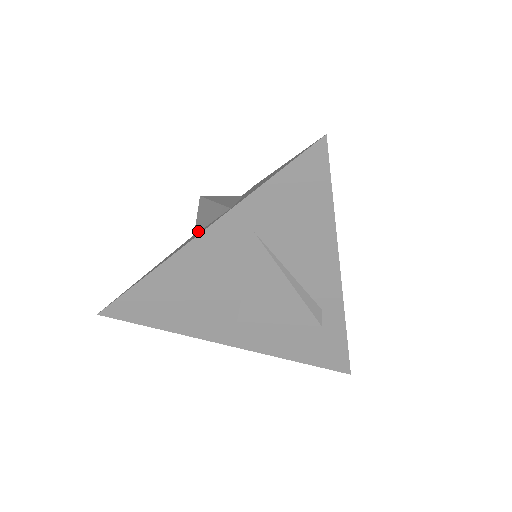
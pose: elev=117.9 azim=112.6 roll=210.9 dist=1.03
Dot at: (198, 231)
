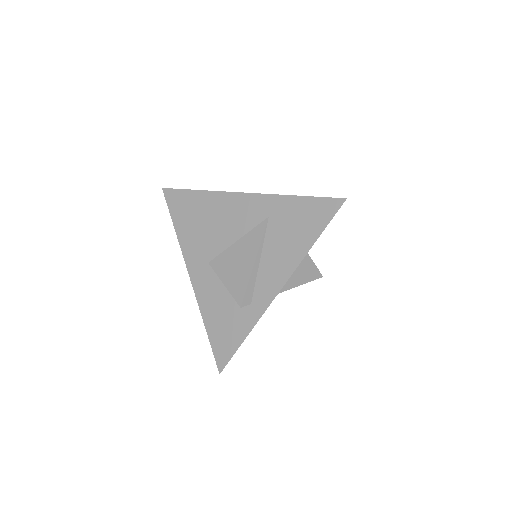
Dot at: occluded
